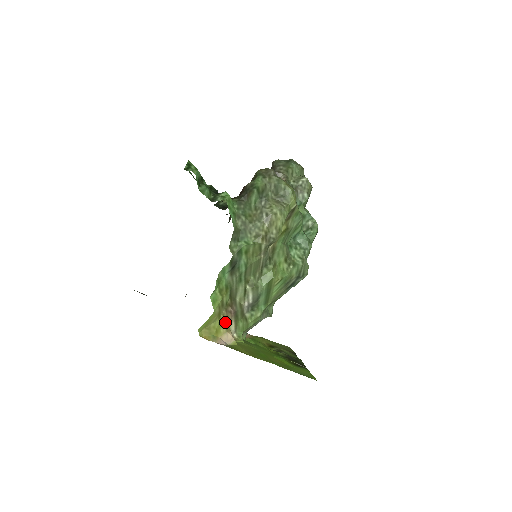
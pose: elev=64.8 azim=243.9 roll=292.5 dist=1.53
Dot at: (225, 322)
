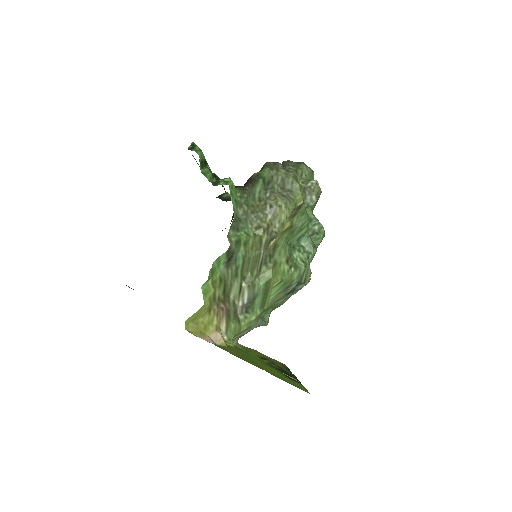
Dot at: (215, 319)
